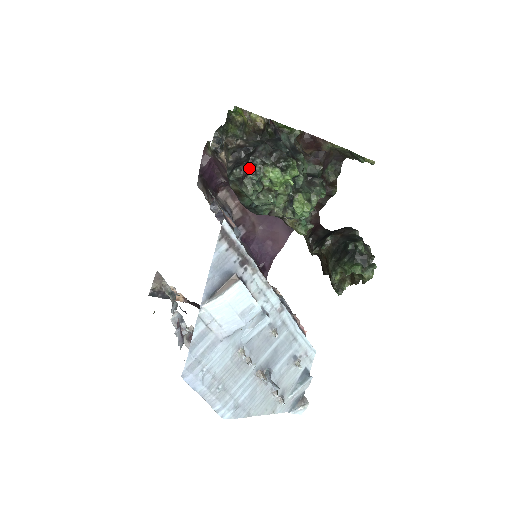
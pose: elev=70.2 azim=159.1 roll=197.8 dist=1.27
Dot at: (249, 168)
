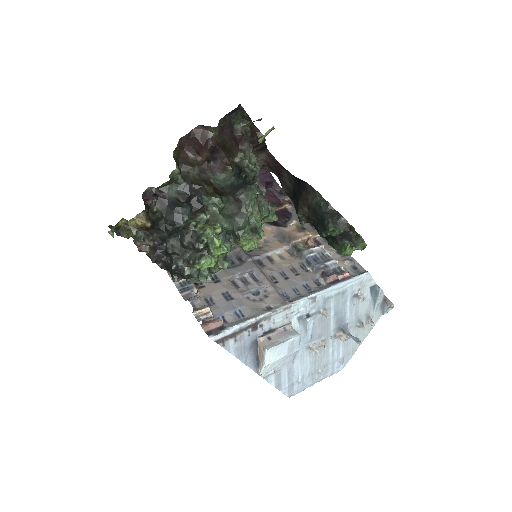
Dot at: (181, 275)
